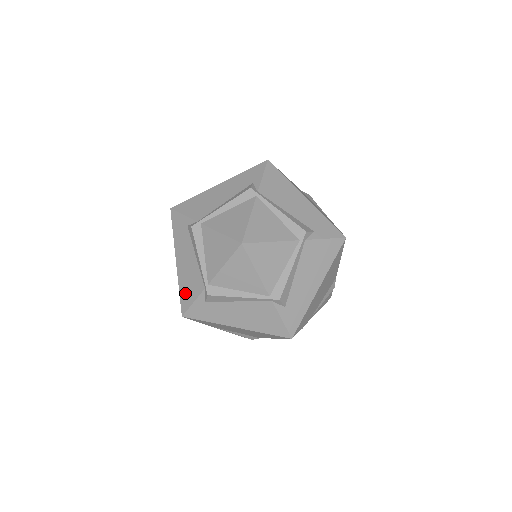
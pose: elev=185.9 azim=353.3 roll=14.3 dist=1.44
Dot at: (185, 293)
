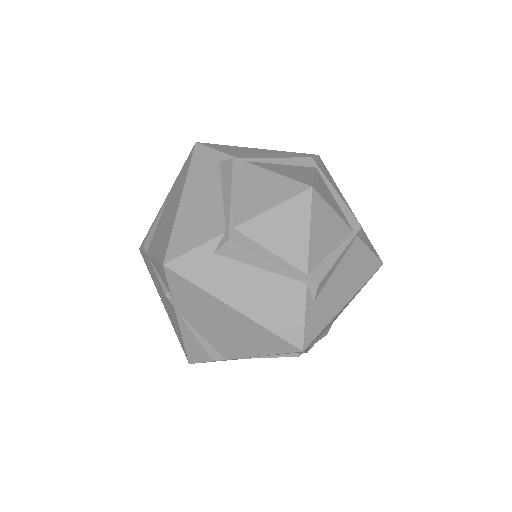
Dot at: (283, 323)
